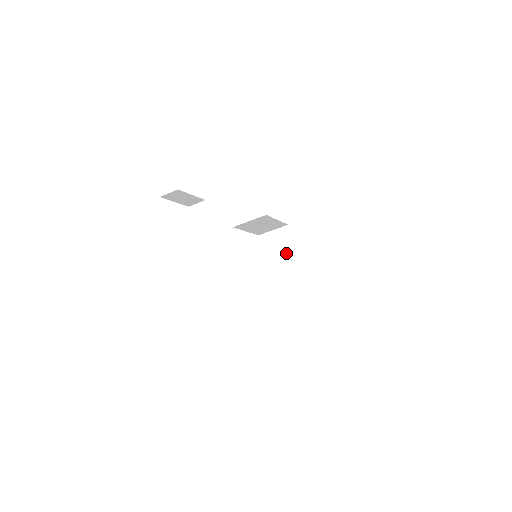
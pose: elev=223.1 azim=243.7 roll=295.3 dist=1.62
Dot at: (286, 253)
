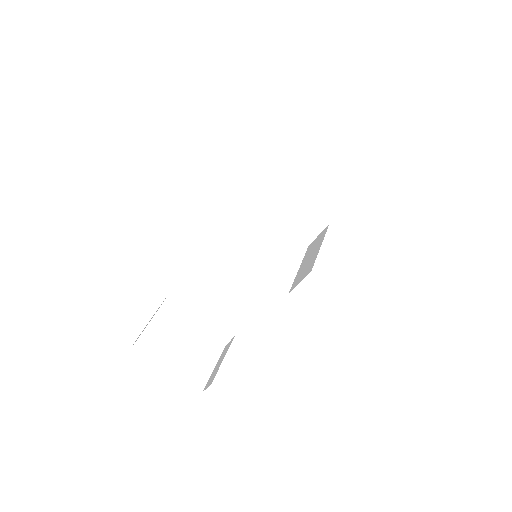
Dot at: (281, 202)
